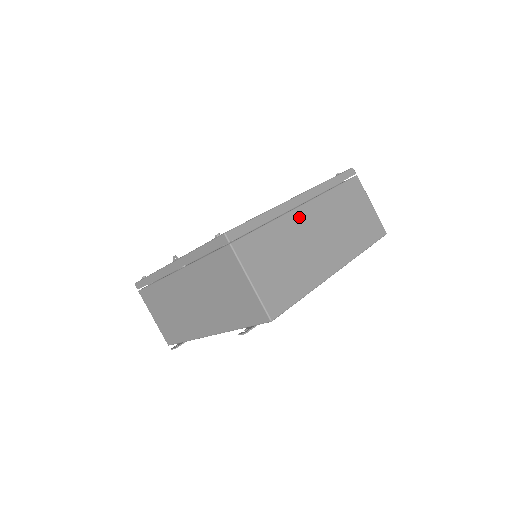
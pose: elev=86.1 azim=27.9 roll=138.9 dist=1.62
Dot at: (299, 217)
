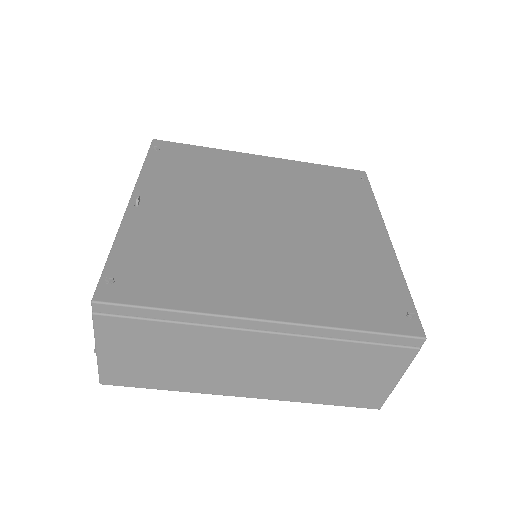
Dot at: (239, 339)
